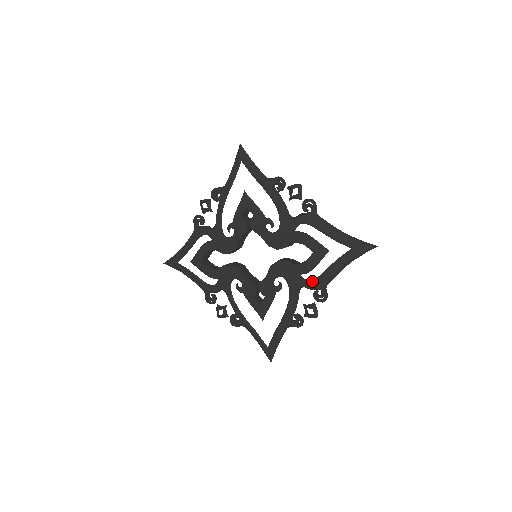
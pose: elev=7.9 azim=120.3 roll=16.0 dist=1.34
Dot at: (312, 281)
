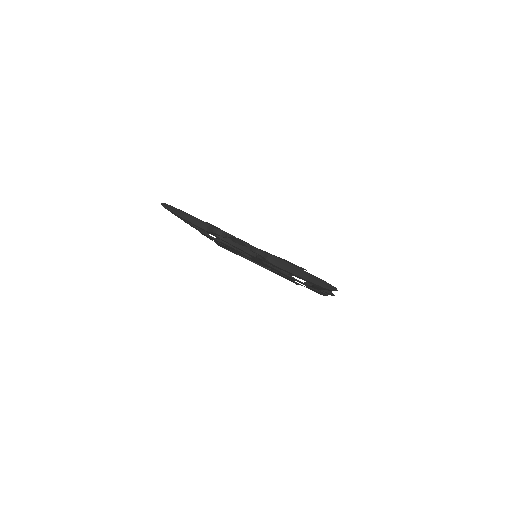
Dot at: occluded
